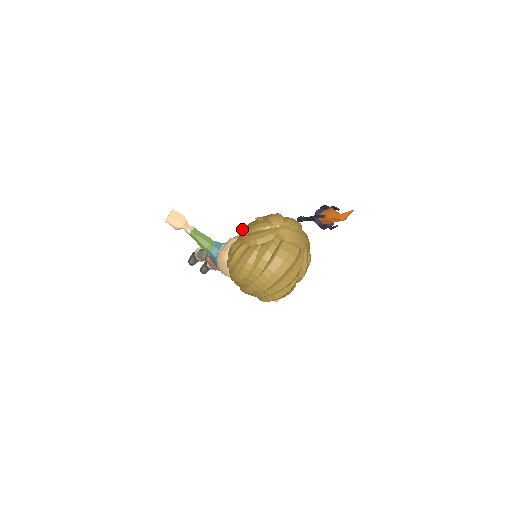
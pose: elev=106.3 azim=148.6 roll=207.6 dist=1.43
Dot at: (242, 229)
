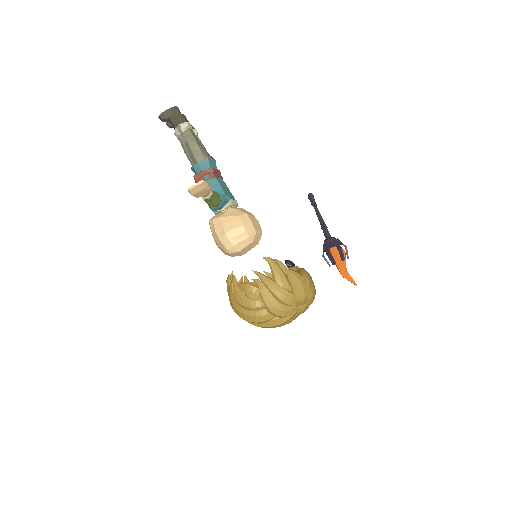
Dot at: (265, 259)
